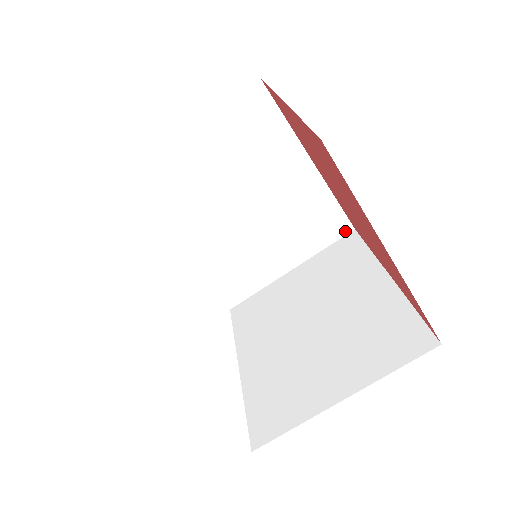
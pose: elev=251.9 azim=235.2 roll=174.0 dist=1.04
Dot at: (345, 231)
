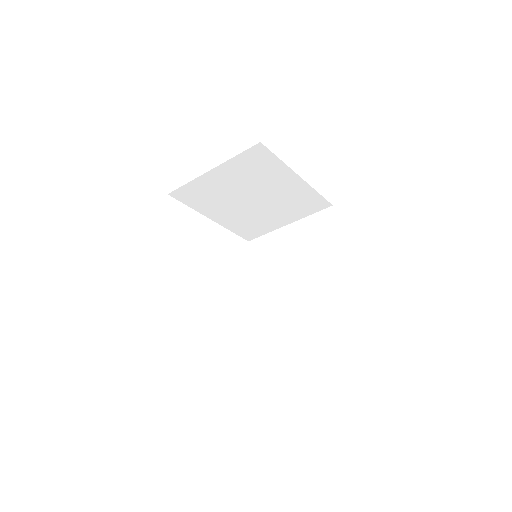
Dot at: (326, 206)
